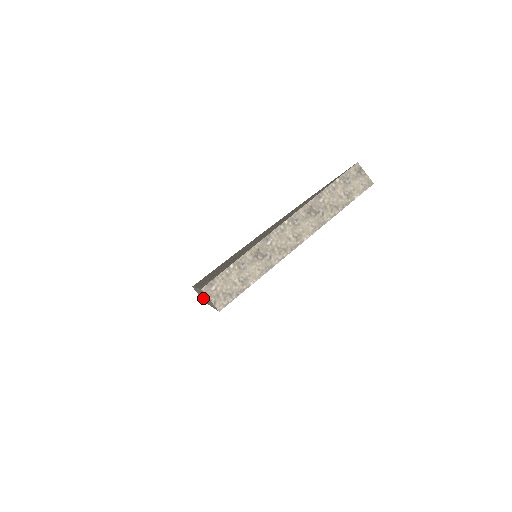
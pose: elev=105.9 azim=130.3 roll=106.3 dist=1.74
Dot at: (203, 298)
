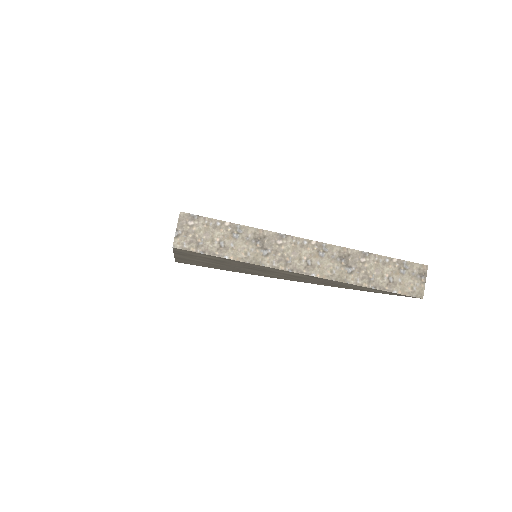
Dot at: occluded
